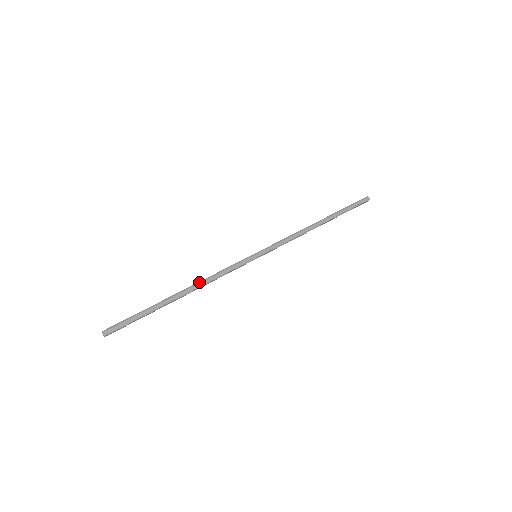
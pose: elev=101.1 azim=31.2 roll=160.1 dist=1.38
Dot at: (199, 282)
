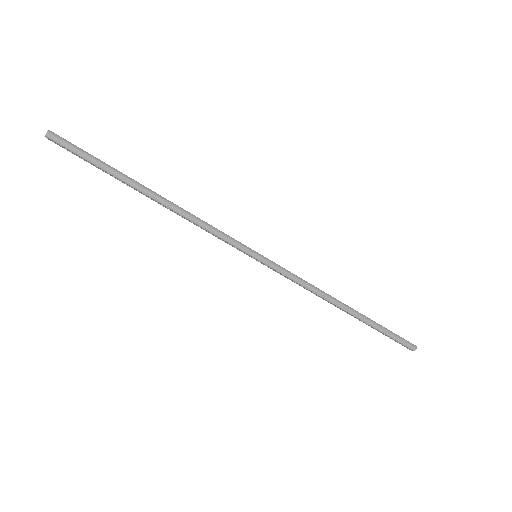
Dot at: (180, 207)
